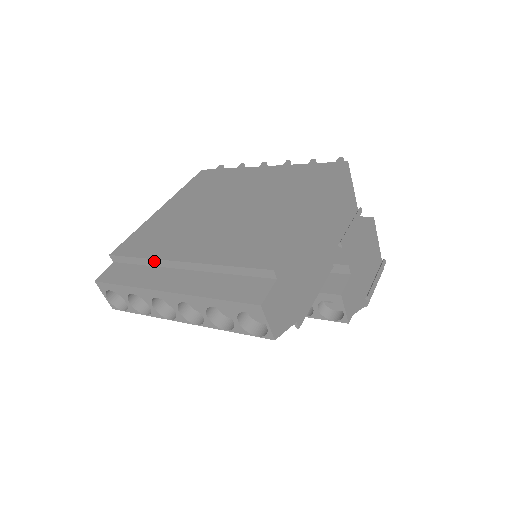
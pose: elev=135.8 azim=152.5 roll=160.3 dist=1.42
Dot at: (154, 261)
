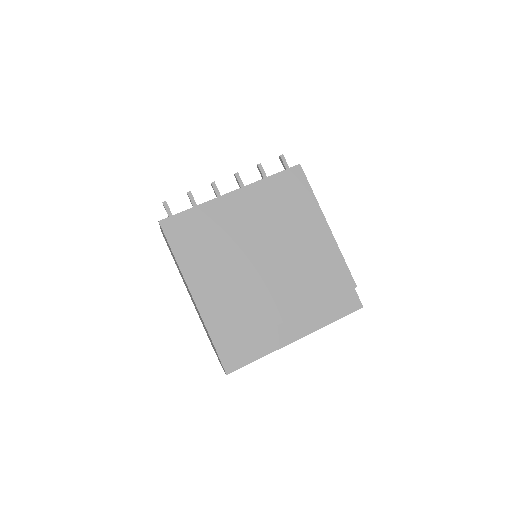
Dot at: (264, 331)
